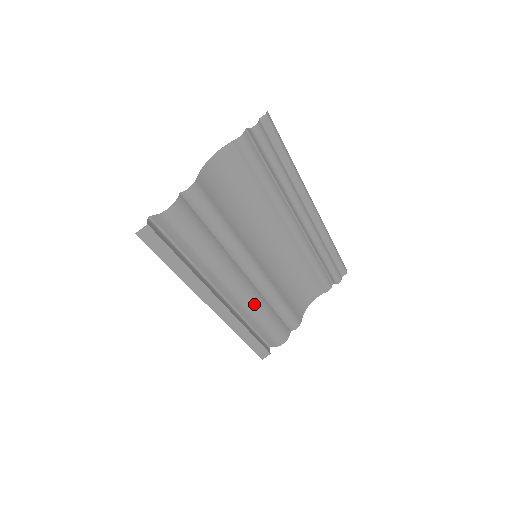
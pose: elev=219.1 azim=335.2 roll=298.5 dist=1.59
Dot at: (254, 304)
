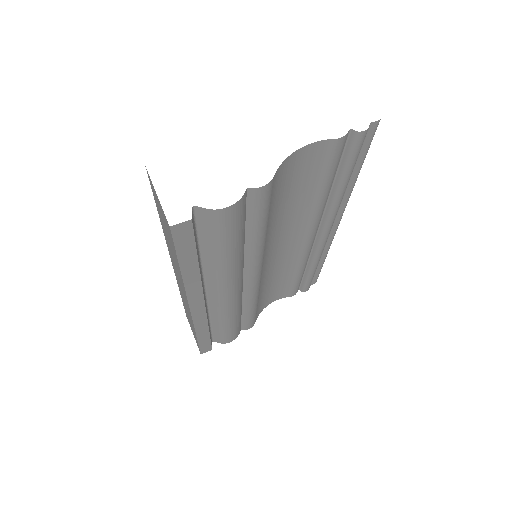
Dot at: (233, 309)
